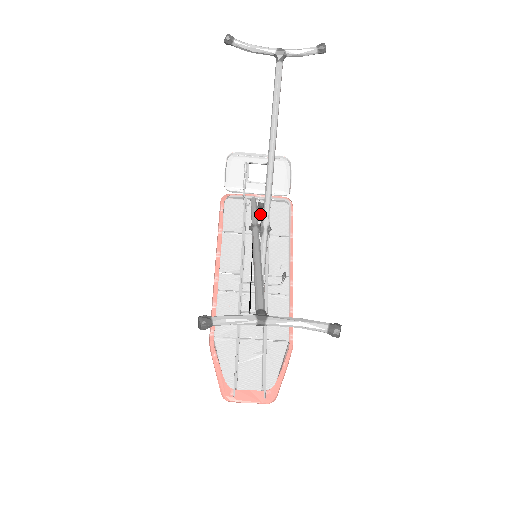
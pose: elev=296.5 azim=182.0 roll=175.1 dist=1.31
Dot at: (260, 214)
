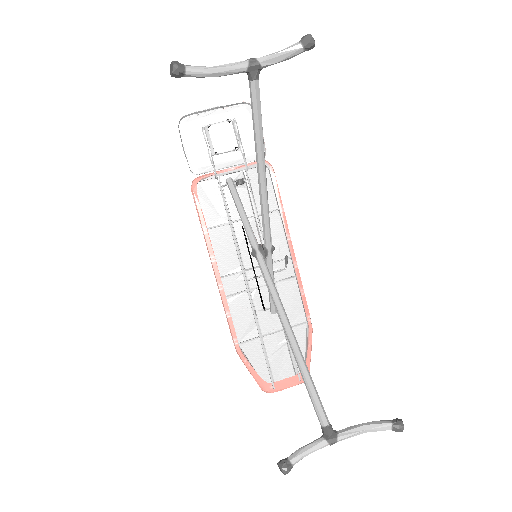
Dot at: (240, 191)
